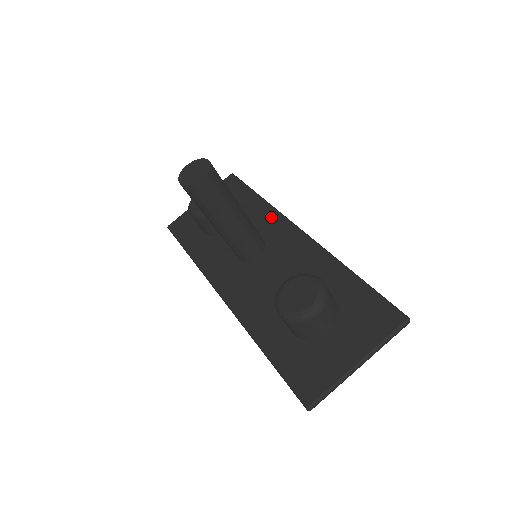
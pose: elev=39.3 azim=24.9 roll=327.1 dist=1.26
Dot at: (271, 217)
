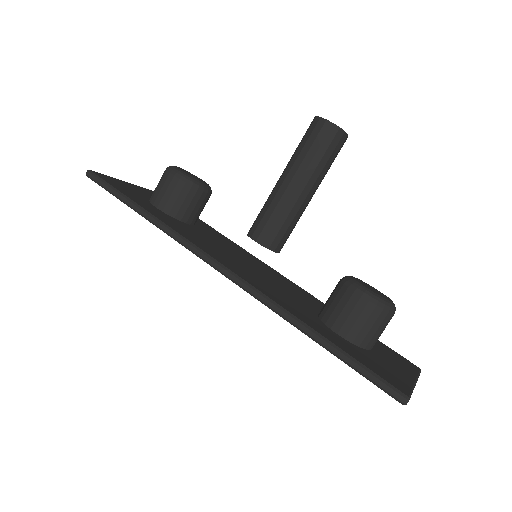
Dot at: (237, 246)
